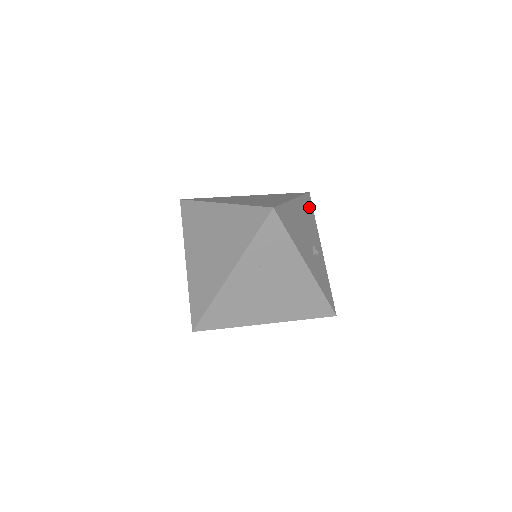
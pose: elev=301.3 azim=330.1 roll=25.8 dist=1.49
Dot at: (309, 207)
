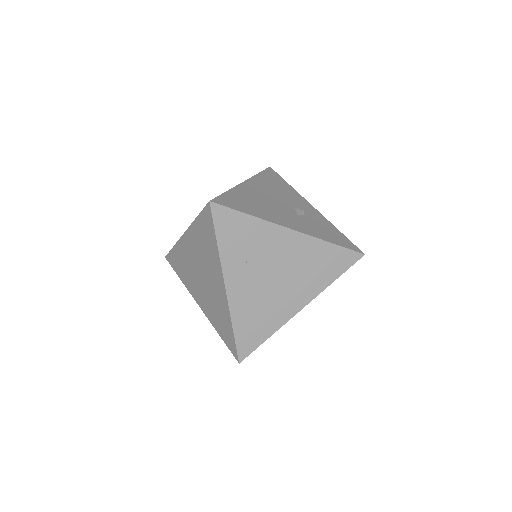
Dot at: (274, 179)
